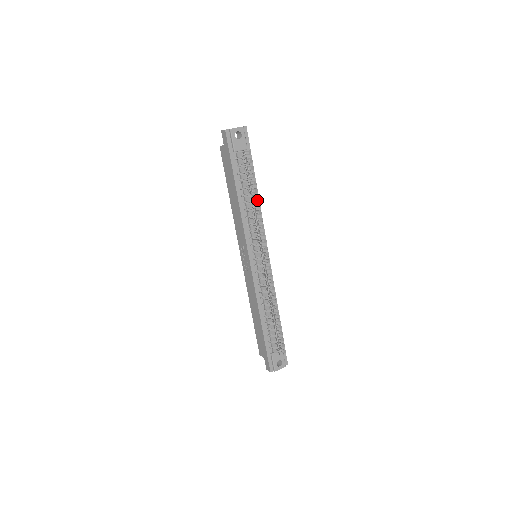
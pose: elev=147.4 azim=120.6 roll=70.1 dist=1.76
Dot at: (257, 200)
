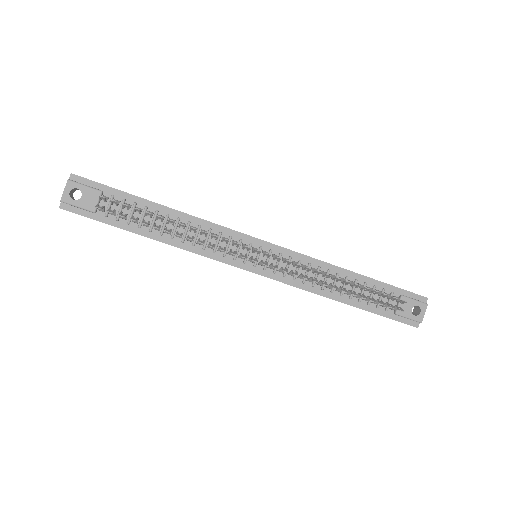
Dot at: (180, 215)
